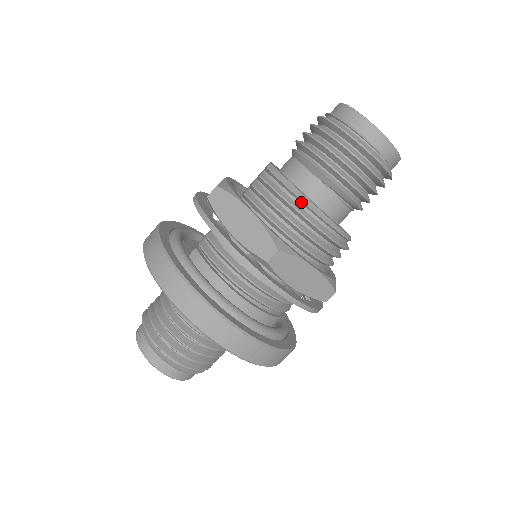
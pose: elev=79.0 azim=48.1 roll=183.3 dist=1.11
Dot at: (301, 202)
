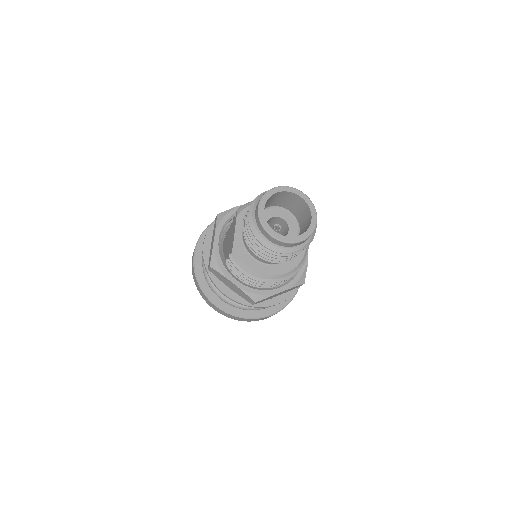
Dot at: (258, 276)
